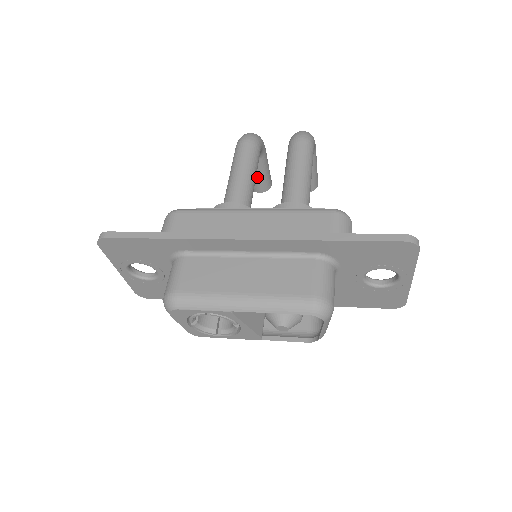
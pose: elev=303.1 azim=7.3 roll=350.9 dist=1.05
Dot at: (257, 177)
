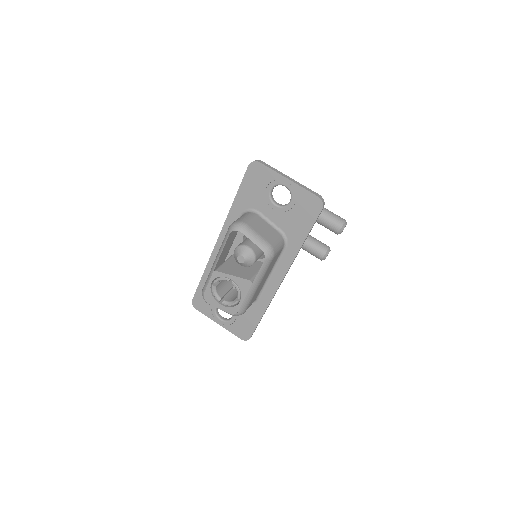
Dot at: (310, 248)
